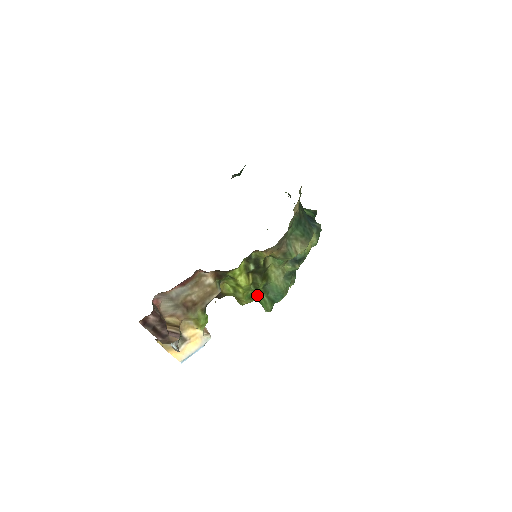
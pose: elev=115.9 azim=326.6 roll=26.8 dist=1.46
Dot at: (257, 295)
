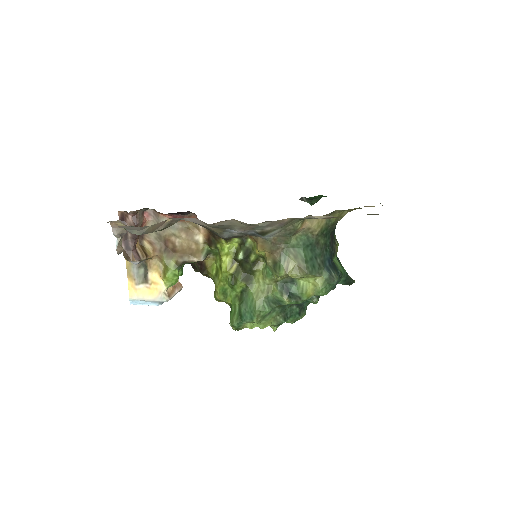
Dot at: (232, 297)
